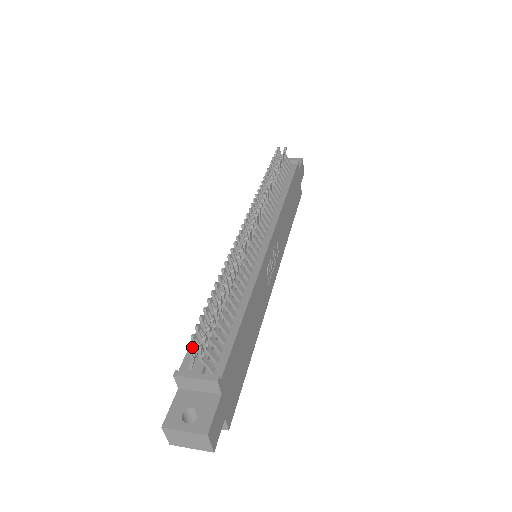
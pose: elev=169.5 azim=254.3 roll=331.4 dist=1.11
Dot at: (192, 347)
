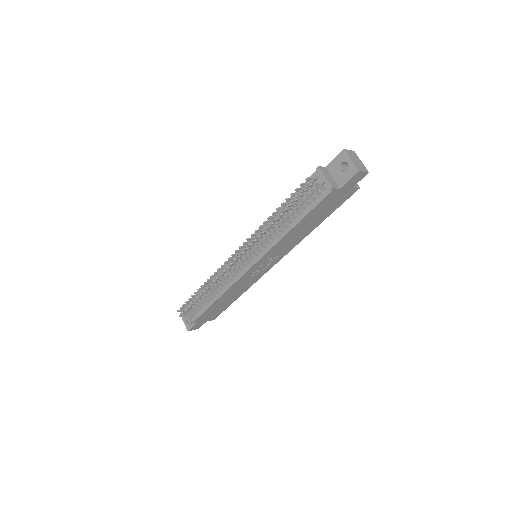
Dot at: (180, 311)
